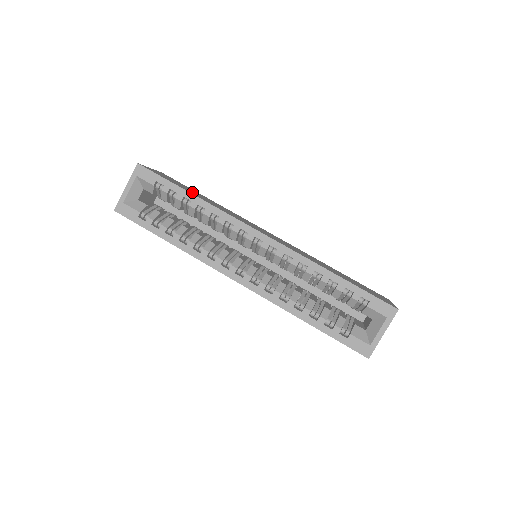
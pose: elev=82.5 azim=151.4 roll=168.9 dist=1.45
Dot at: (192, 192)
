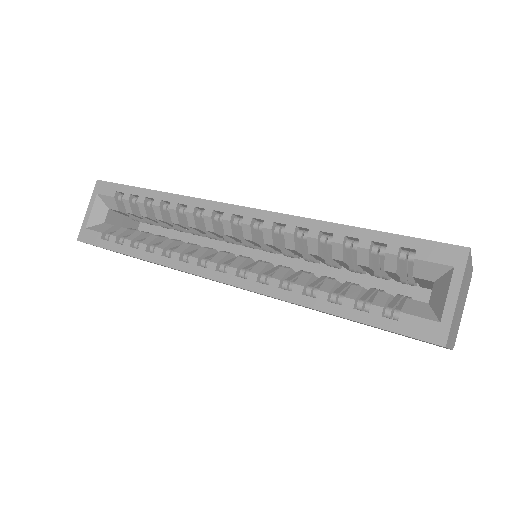
Dot at: occluded
